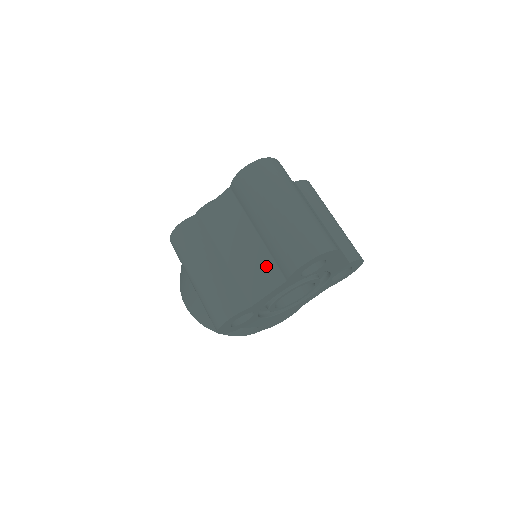
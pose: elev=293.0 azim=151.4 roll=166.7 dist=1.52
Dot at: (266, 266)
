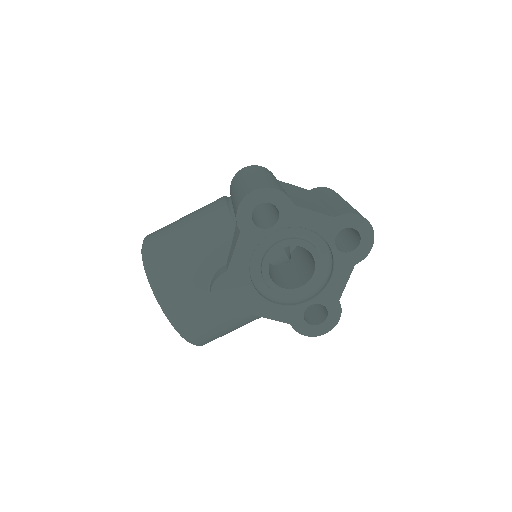
Dot at: (320, 208)
